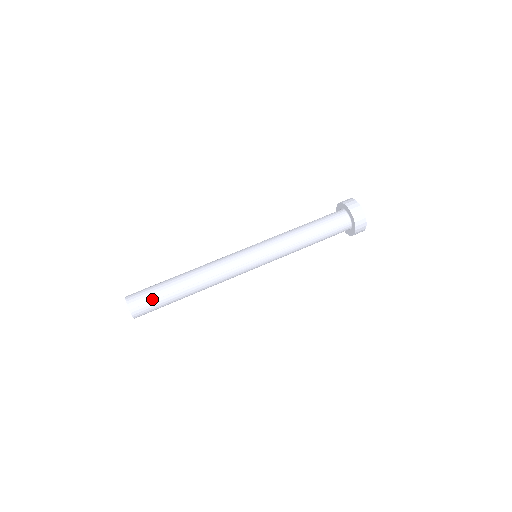
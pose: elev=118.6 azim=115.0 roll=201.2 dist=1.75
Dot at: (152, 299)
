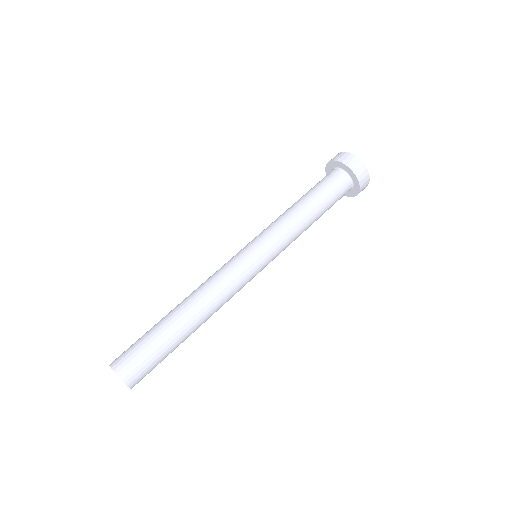
Dot at: (147, 355)
